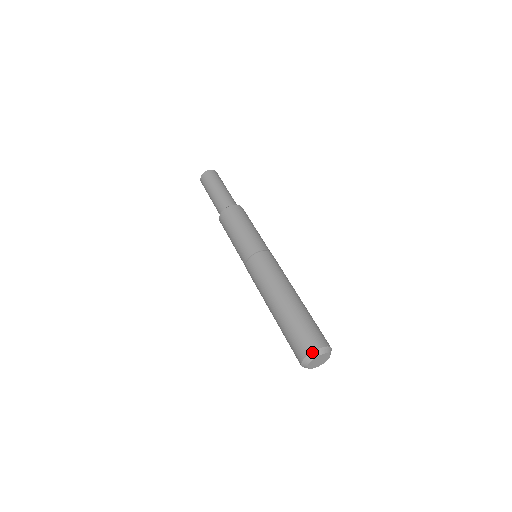
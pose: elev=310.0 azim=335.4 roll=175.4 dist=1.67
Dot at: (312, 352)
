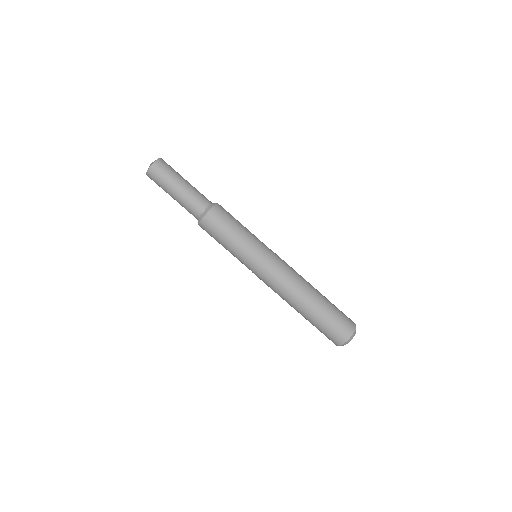
Dot at: occluded
